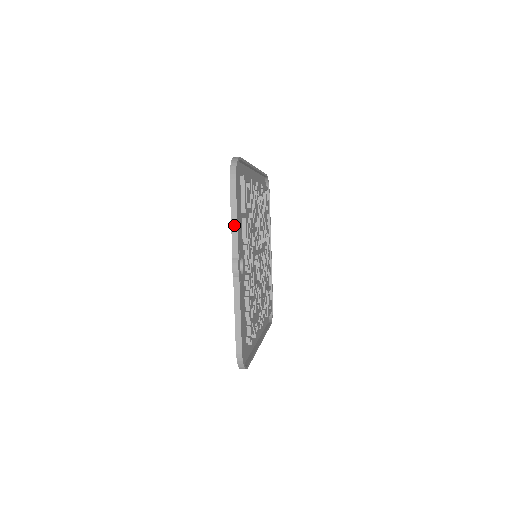
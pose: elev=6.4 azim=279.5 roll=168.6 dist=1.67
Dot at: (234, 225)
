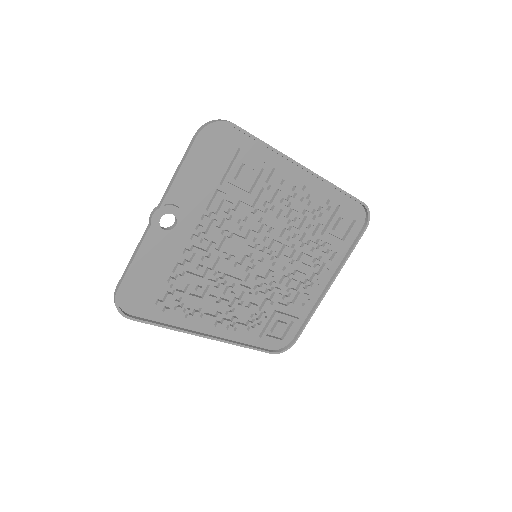
Dot at: (174, 176)
